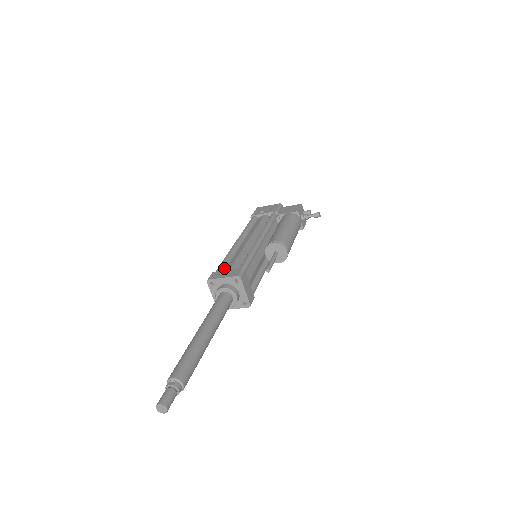
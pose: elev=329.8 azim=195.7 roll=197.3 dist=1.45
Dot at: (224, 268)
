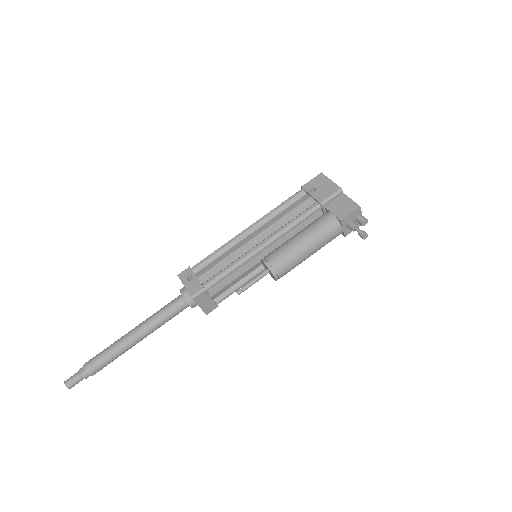
Dot at: (203, 266)
